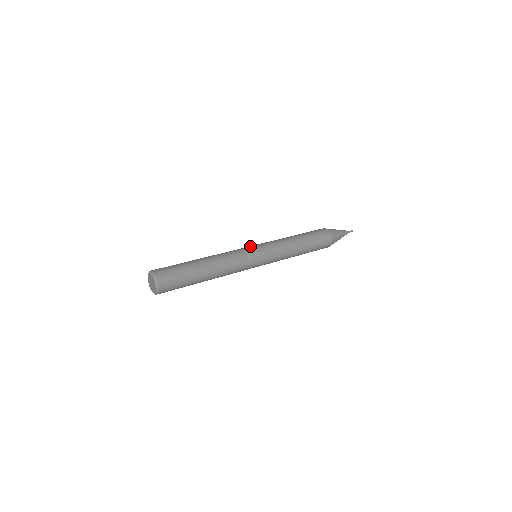
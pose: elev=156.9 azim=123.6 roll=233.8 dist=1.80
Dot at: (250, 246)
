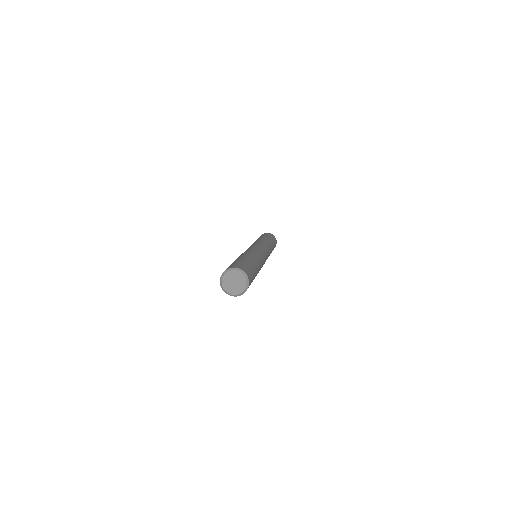
Dot at: occluded
